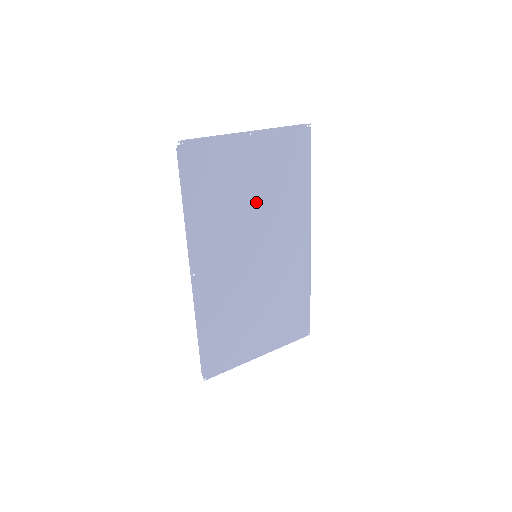
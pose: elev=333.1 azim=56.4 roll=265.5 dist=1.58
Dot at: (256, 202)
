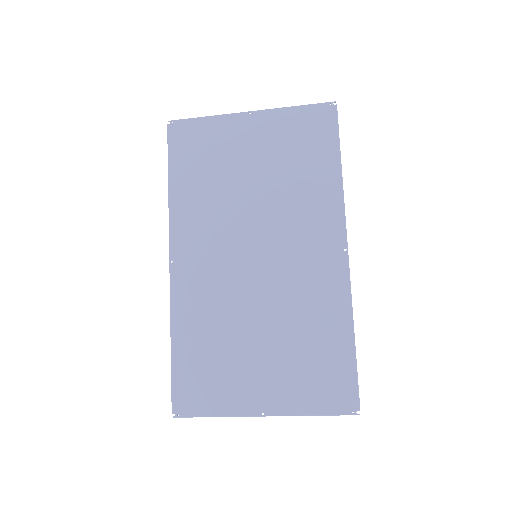
Dot at: (257, 188)
